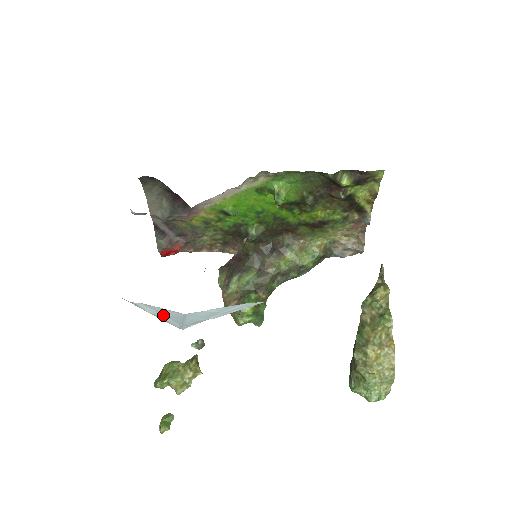
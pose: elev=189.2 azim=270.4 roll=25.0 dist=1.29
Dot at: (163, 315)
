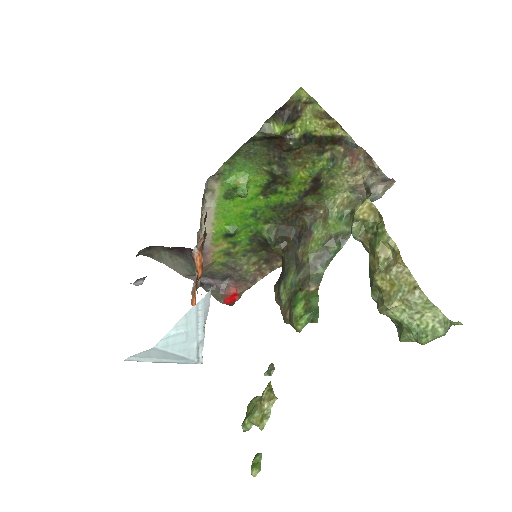
Dot at: (161, 358)
